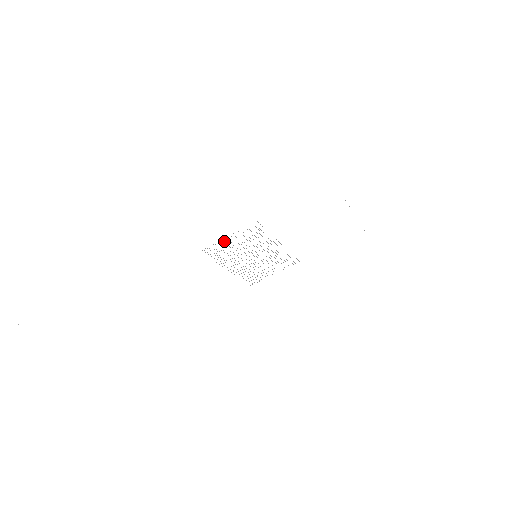
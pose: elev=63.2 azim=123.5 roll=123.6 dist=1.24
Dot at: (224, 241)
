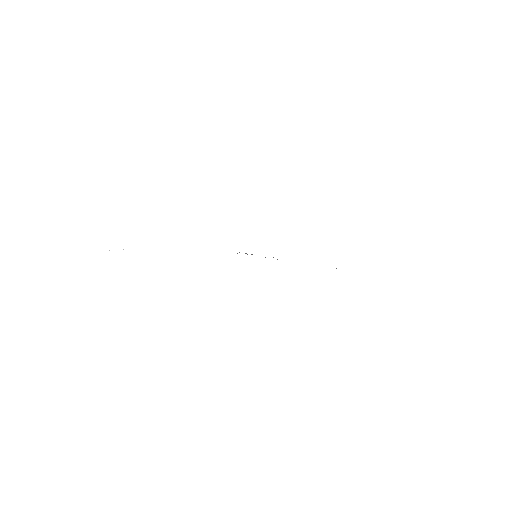
Dot at: occluded
